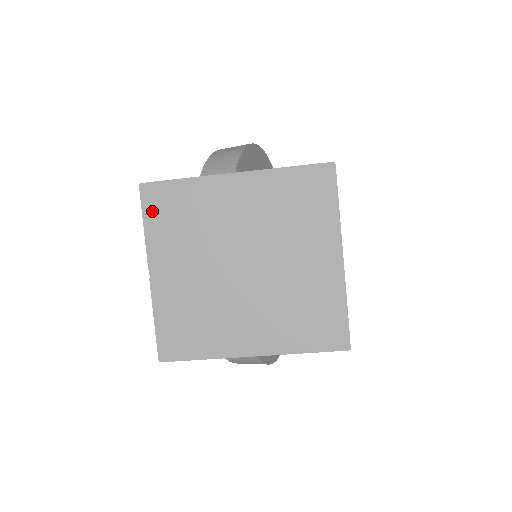
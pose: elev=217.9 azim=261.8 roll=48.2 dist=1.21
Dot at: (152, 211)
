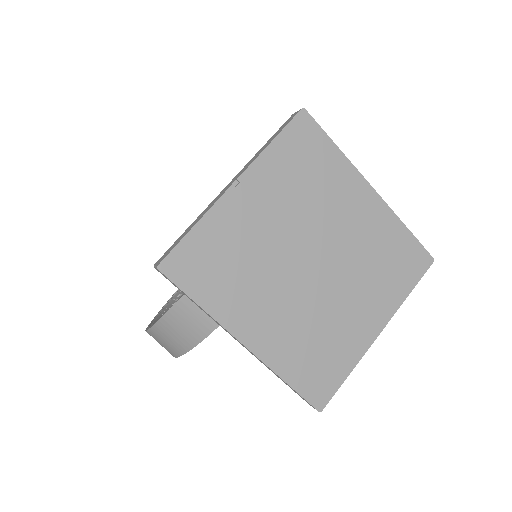
Dot at: (291, 139)
